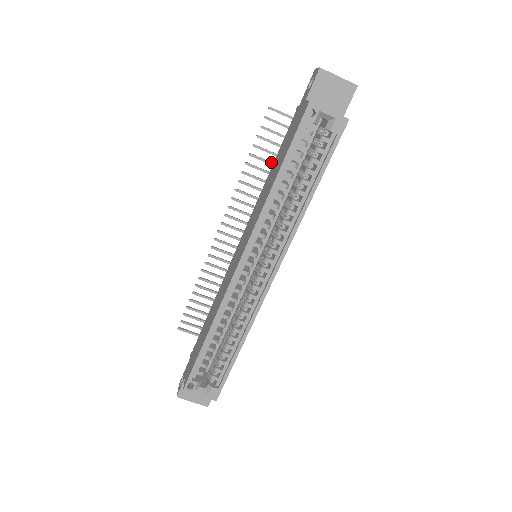
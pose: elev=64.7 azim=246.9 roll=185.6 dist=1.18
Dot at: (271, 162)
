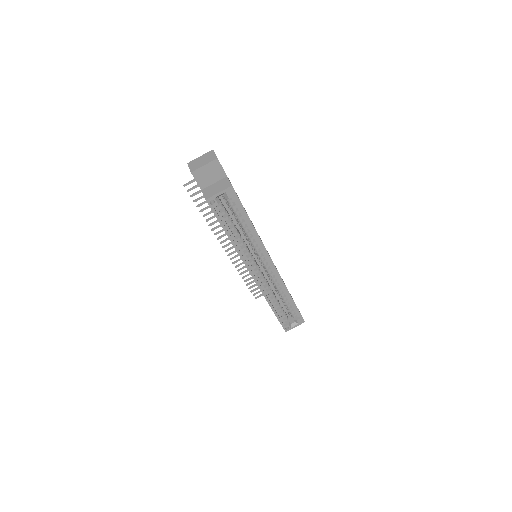
Dot at: occluded
